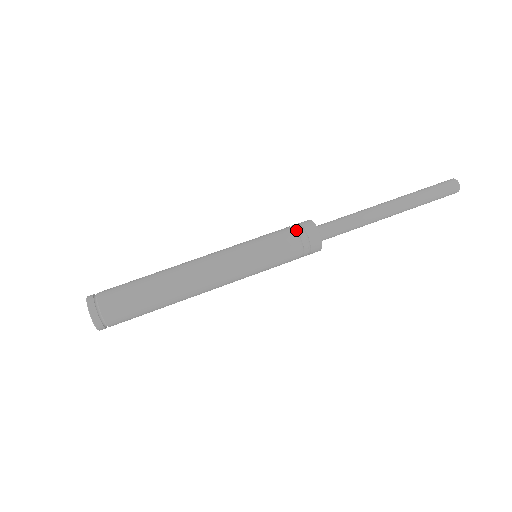
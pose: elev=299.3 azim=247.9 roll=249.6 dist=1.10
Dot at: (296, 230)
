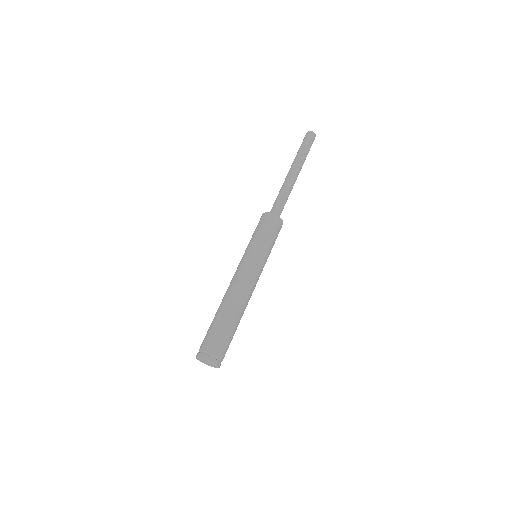
Dot at: (270, 226)
